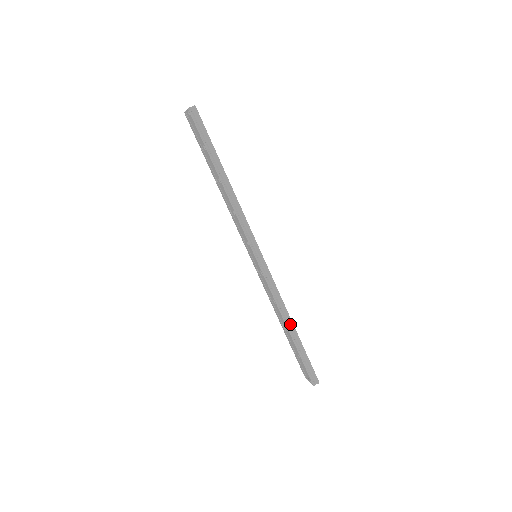
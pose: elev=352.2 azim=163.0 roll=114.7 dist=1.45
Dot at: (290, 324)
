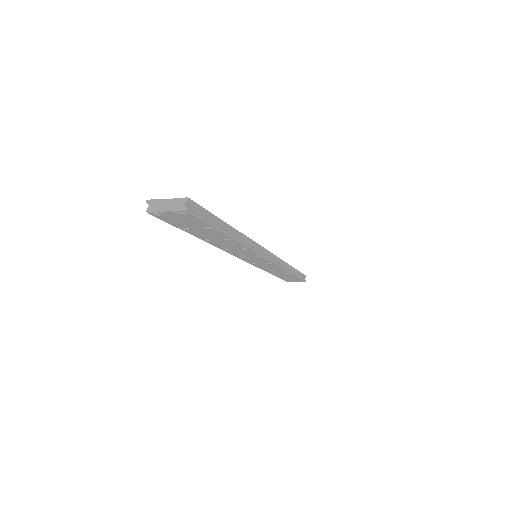
Dot at: (290, 269)
